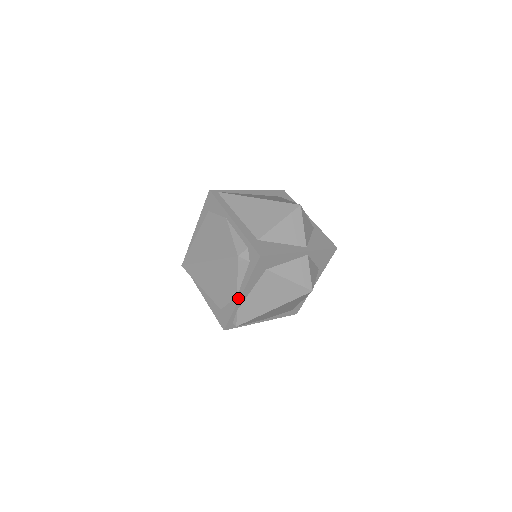
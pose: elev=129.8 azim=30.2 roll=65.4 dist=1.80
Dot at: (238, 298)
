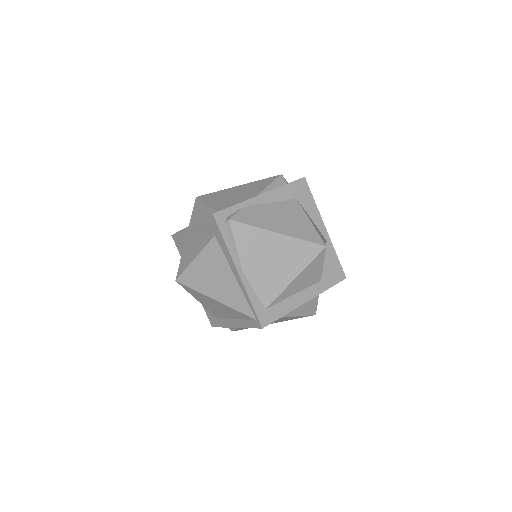
Dot at: (256, 196)
